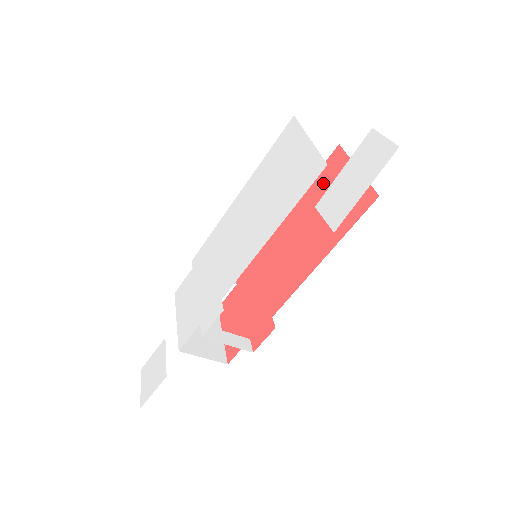
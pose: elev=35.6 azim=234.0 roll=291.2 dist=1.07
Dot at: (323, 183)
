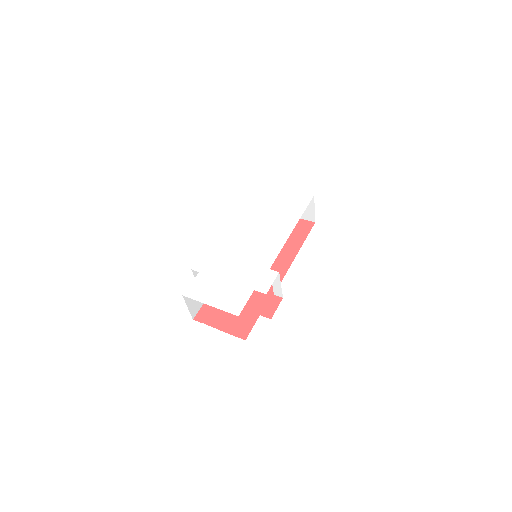
Dot at: occluded
